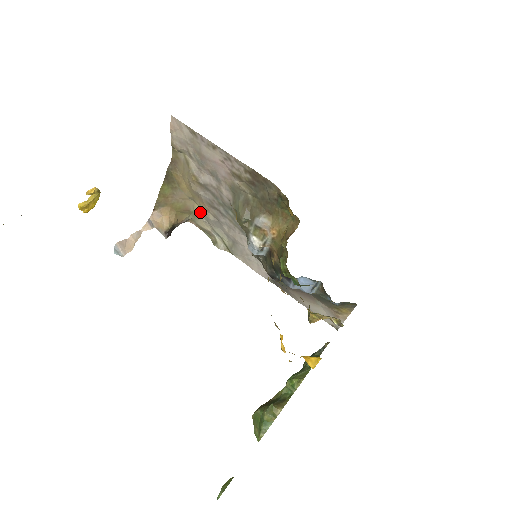
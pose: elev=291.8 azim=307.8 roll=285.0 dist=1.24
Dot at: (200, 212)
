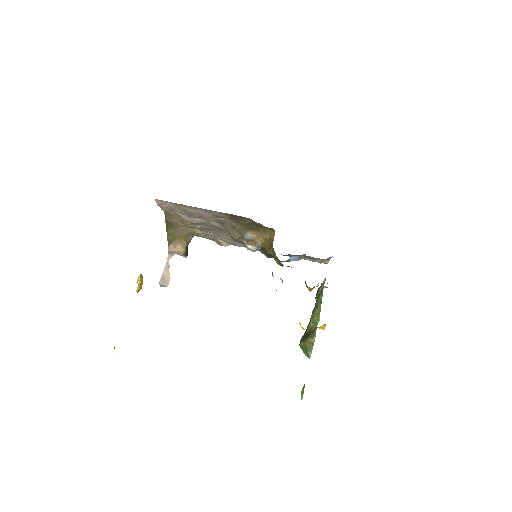
Dot at: (200, 232)
